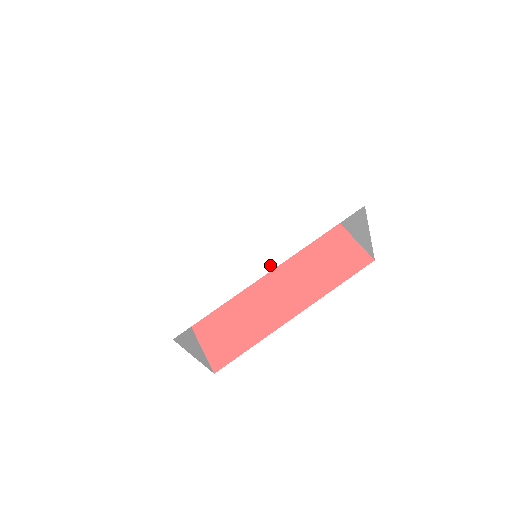
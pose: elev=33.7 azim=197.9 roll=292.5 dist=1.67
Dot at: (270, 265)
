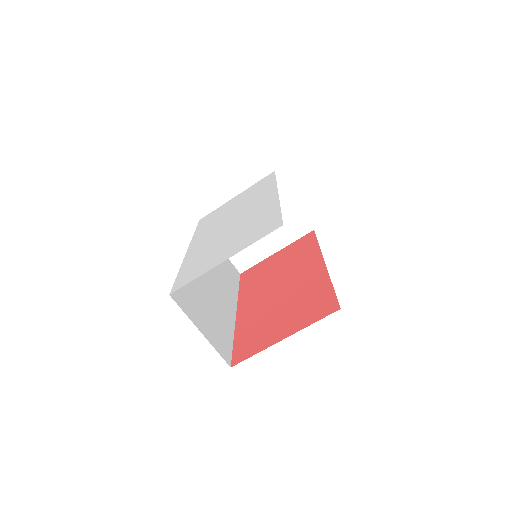
Dot at: (273, 194)
